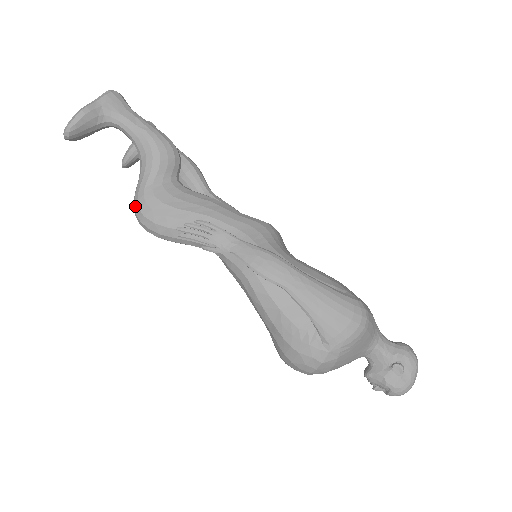
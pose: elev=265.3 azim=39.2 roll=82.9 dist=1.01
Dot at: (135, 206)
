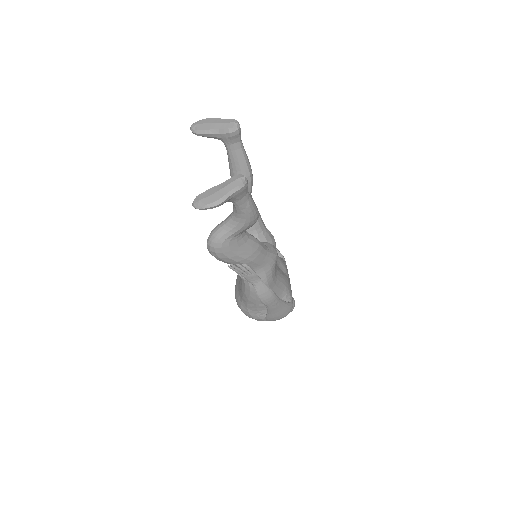
Dot at: (212, 243)
